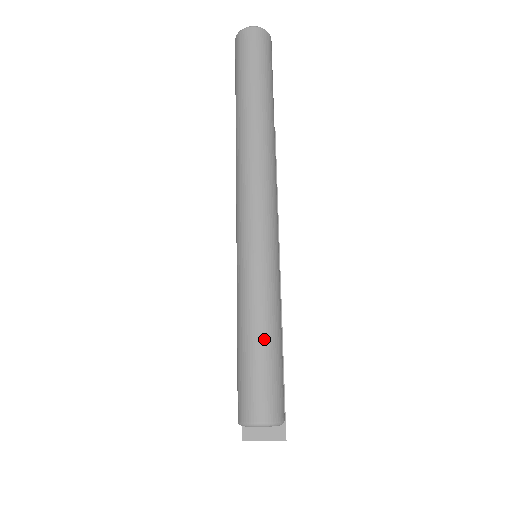
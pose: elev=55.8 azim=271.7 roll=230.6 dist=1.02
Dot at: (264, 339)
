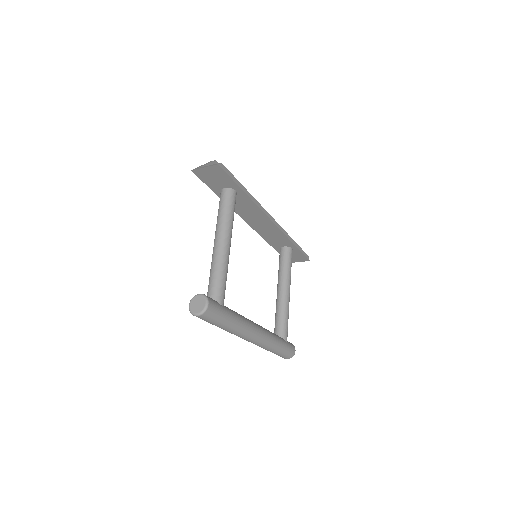
Dot at: (278, 354)
